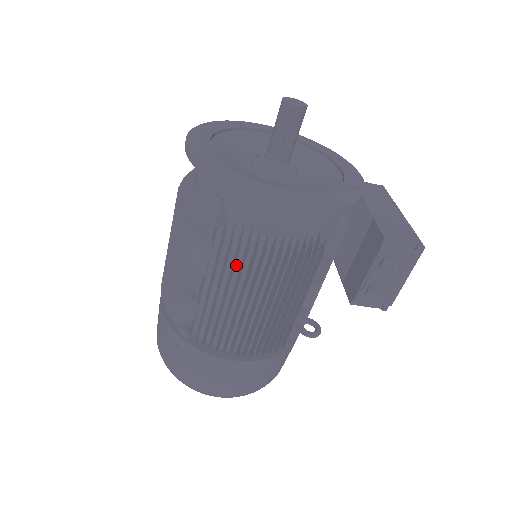
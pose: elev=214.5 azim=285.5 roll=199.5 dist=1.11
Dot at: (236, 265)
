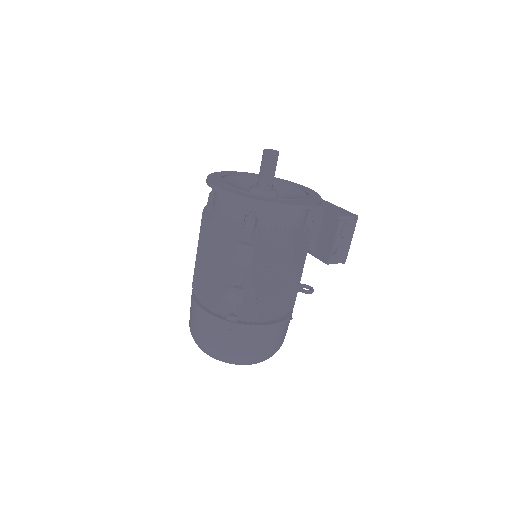
Dot at: (267, 255)
